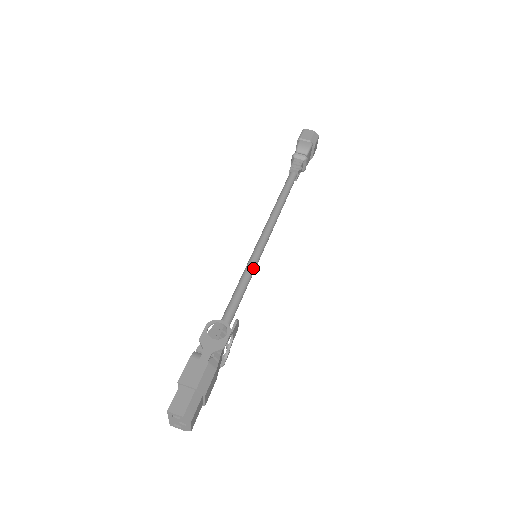
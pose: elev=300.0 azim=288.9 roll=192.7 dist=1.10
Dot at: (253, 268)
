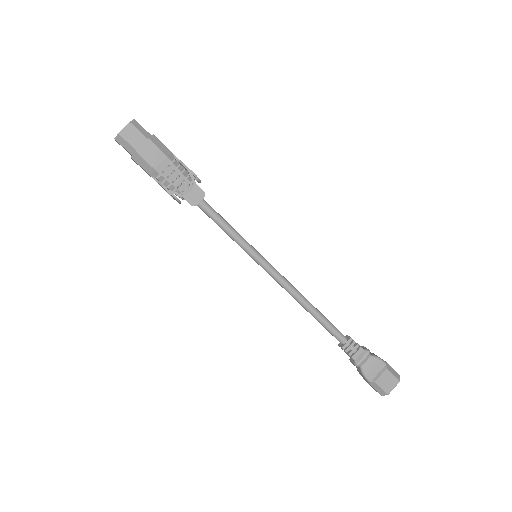
Dot at: (246, 242)
